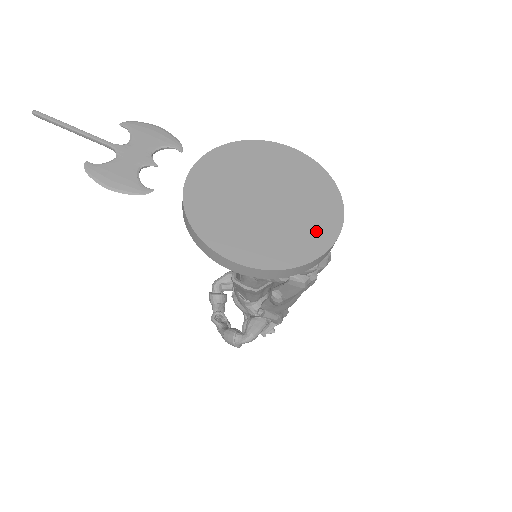
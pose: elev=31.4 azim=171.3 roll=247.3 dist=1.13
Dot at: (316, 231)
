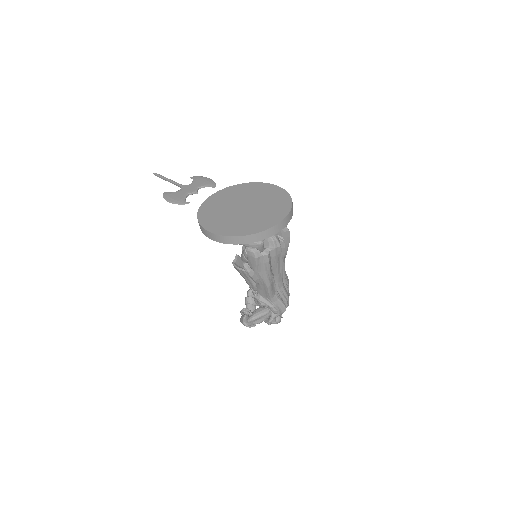
Dot at: (264, 222)
